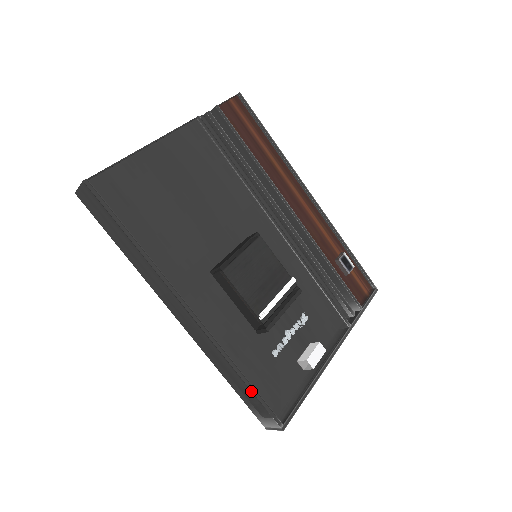
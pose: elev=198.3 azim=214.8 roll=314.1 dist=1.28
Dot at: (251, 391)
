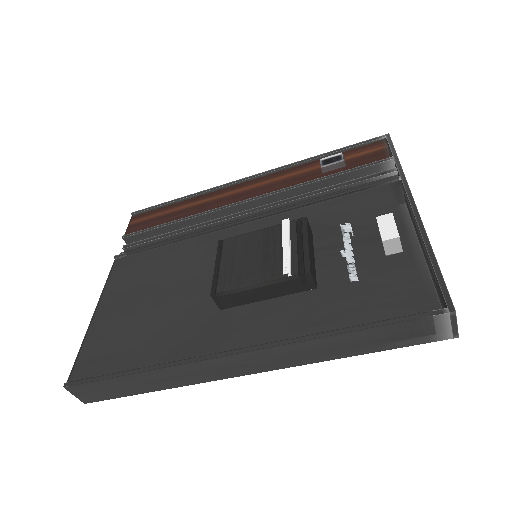
Dot at: (370, 328)
